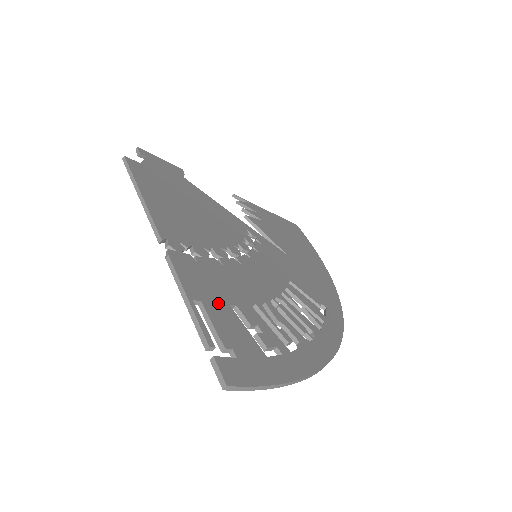
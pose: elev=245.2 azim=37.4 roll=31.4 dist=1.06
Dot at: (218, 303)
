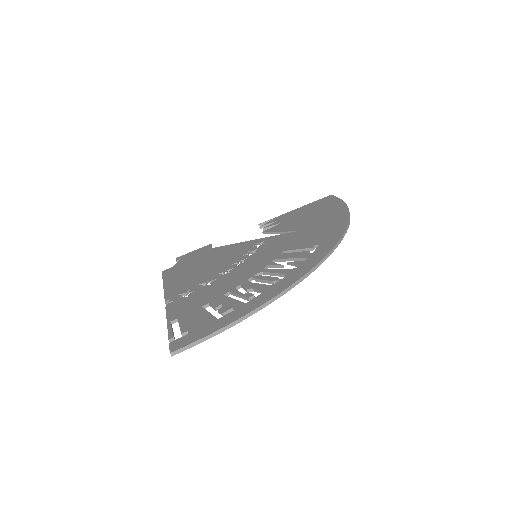
Dot at: (192, 311)
